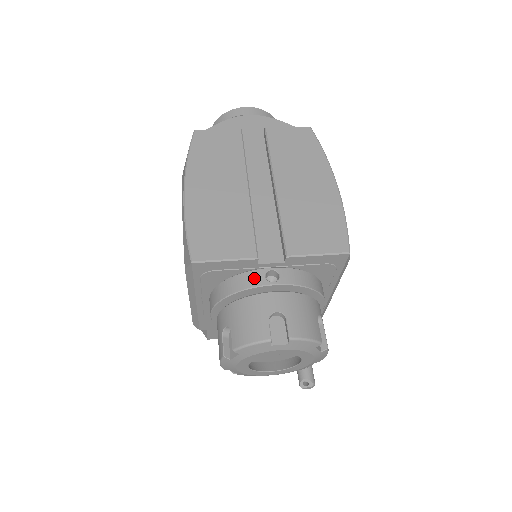
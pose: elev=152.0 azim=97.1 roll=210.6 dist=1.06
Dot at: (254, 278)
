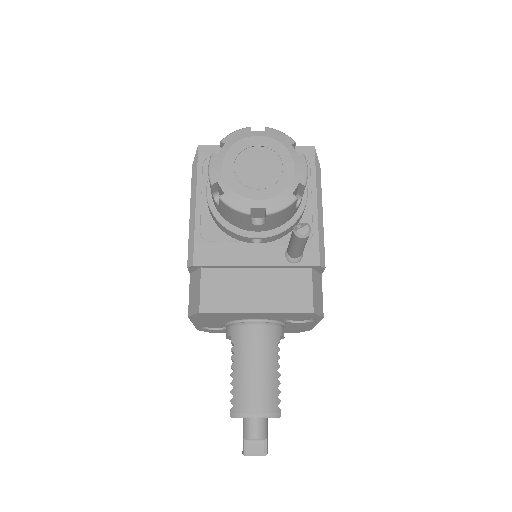
Dot at: occluded
